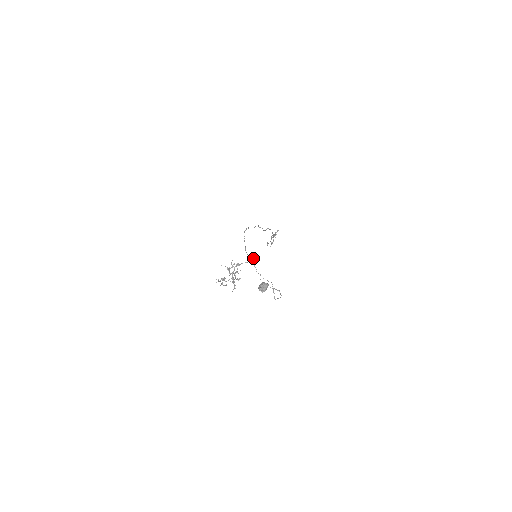
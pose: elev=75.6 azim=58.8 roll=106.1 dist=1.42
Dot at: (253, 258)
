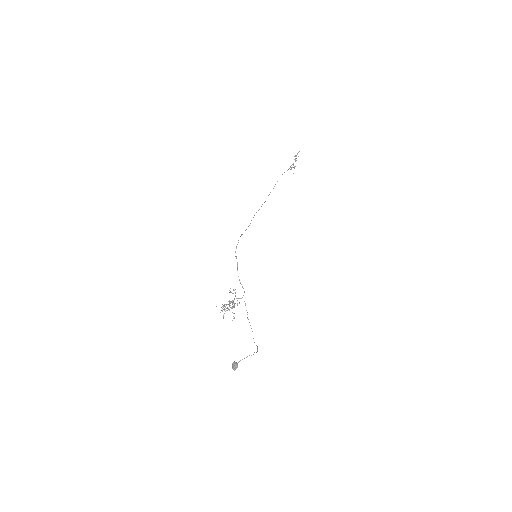
Dot at: (243, 288)
